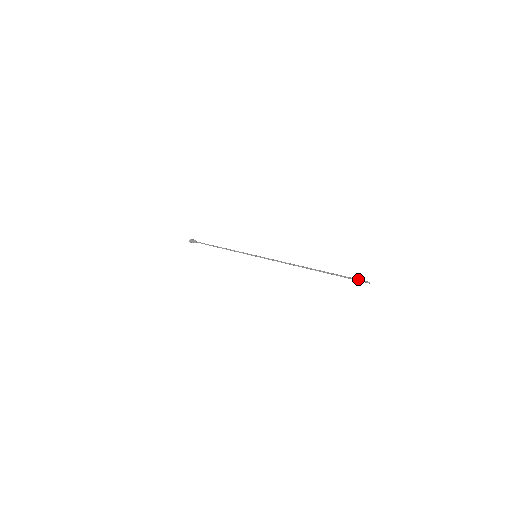
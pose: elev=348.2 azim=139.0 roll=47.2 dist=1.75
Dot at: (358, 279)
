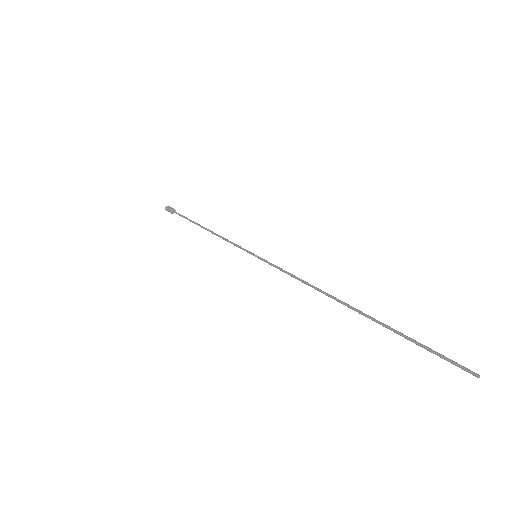
Dot at: (450, 360)
